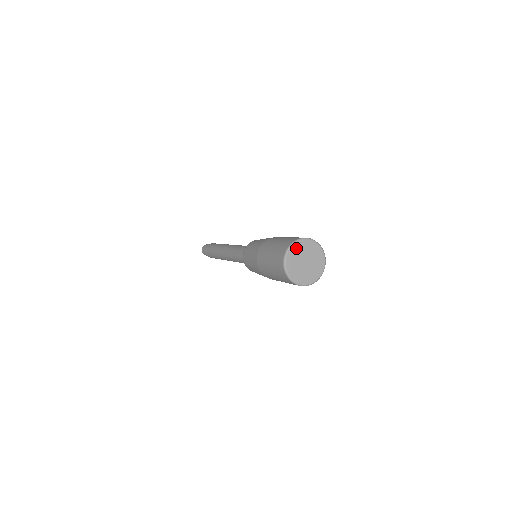
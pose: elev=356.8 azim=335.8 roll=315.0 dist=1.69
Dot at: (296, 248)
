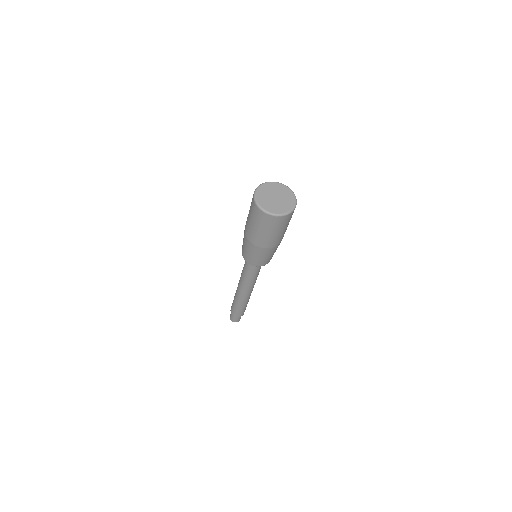
Dot at: (276, 185)
